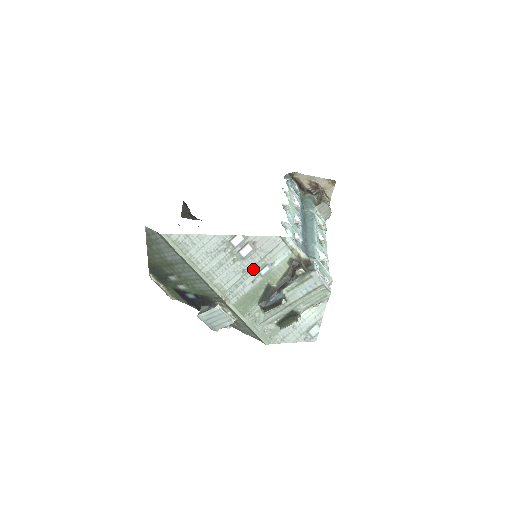
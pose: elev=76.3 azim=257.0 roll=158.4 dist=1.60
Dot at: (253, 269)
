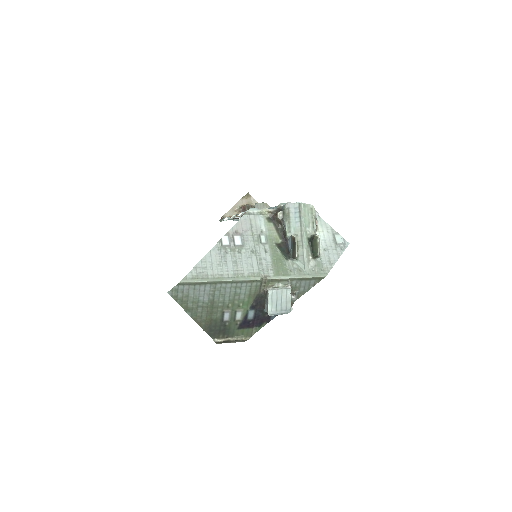
Dot at: (256, 245)
